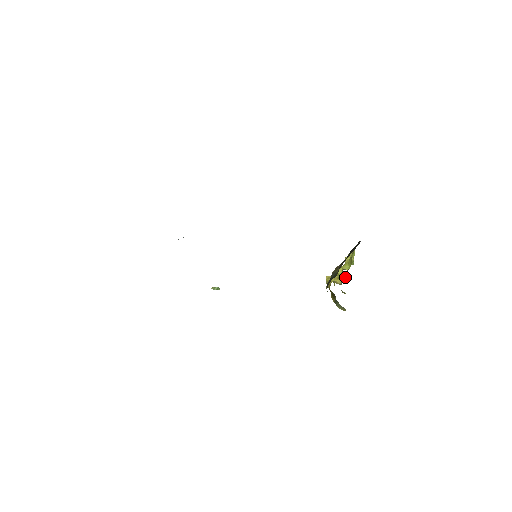
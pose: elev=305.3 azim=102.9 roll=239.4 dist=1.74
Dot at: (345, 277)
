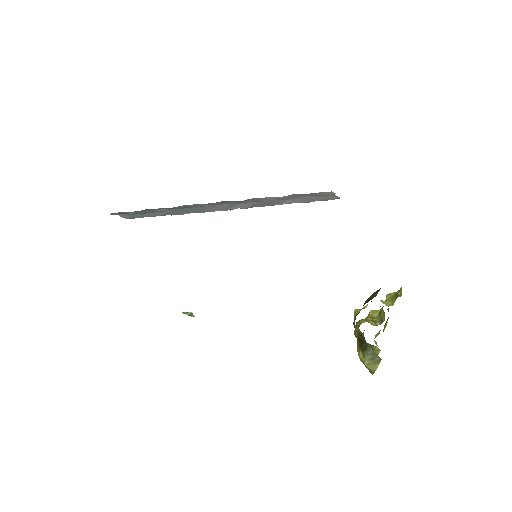
Dot at: (384, 317)
